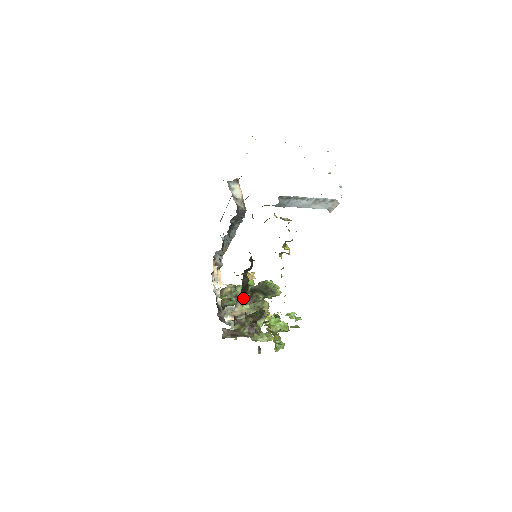
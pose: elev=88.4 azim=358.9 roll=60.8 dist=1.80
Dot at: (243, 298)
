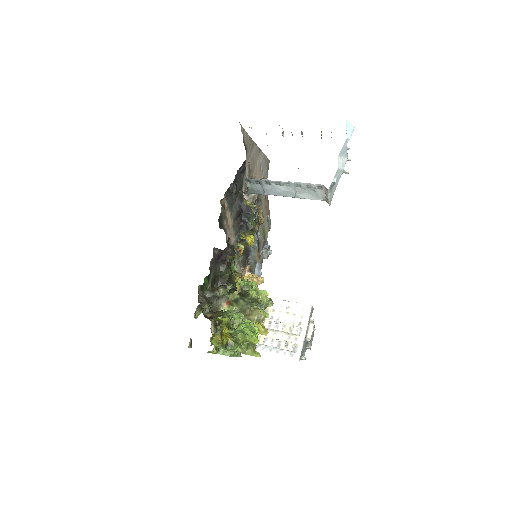
Dot at: occluded
